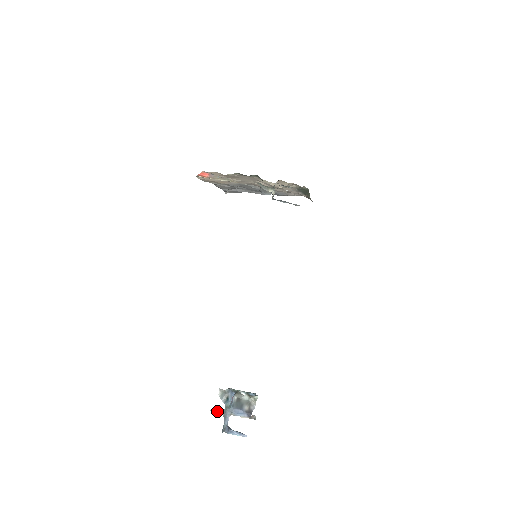
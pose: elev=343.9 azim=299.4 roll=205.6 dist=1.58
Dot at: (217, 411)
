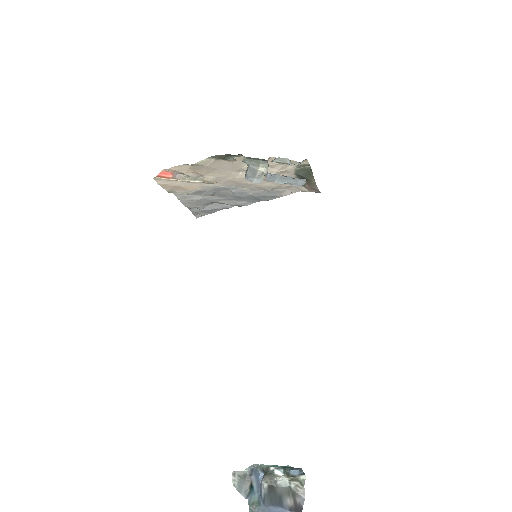
Dot at: out of frame
